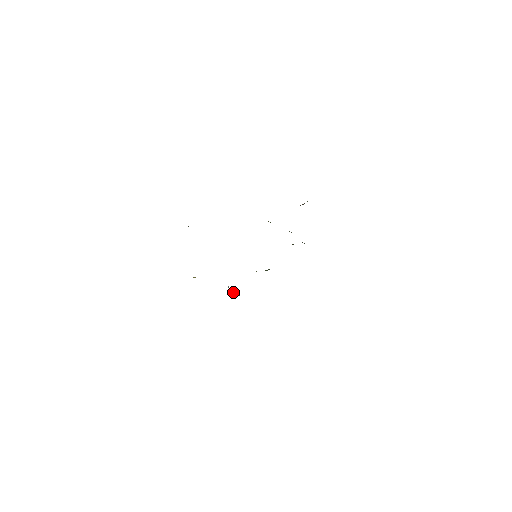
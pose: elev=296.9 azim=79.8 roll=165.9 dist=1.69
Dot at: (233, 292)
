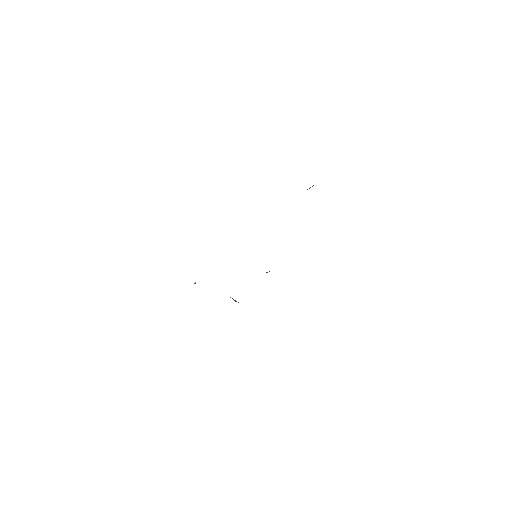
Dot at: occluded
